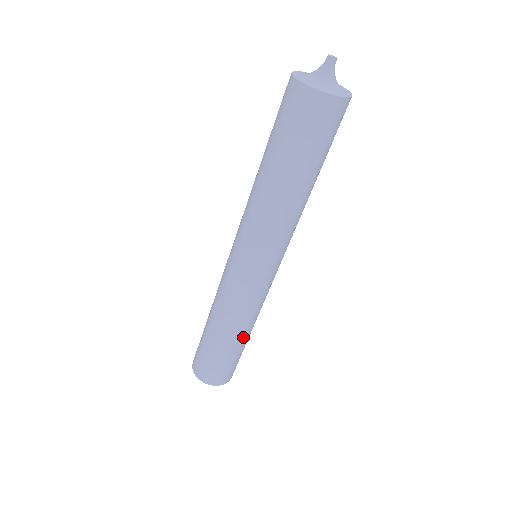
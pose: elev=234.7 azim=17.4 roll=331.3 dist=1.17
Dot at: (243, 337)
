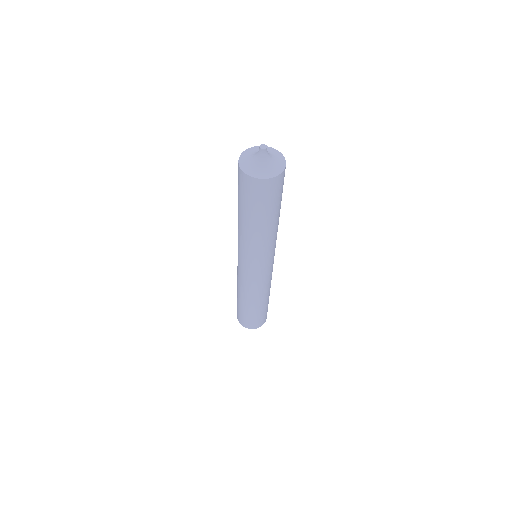
Dot at: occluded
